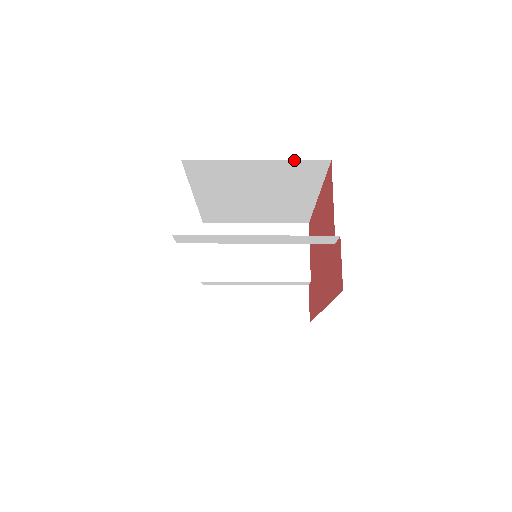
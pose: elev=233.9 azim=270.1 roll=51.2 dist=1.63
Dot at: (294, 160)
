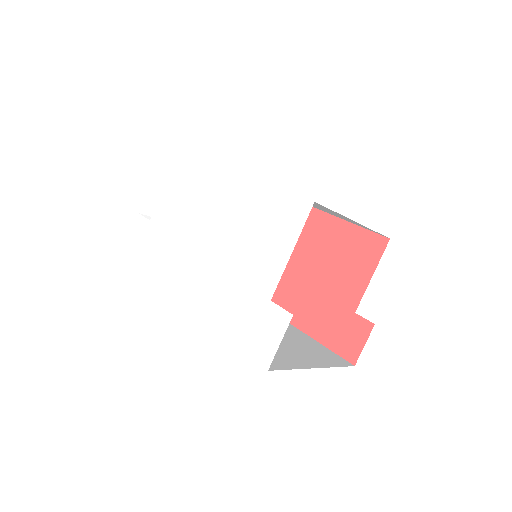
Dot at: occluded
